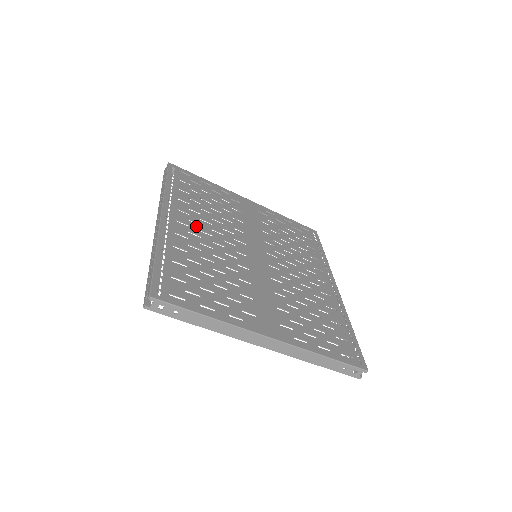
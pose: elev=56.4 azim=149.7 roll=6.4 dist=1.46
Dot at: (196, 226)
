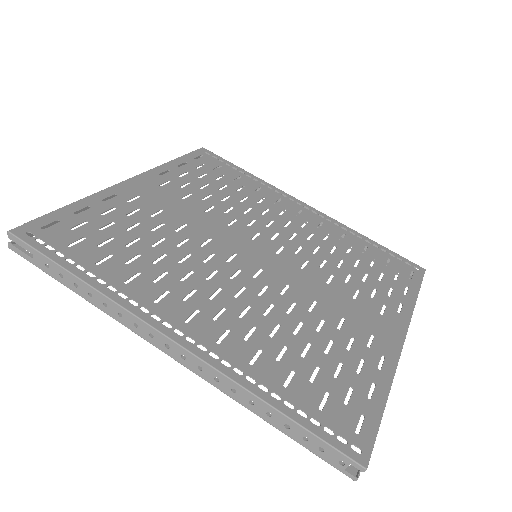
Dot at: (199, 299)
